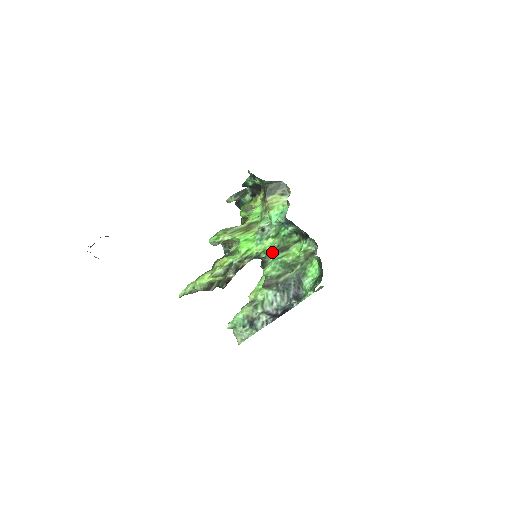
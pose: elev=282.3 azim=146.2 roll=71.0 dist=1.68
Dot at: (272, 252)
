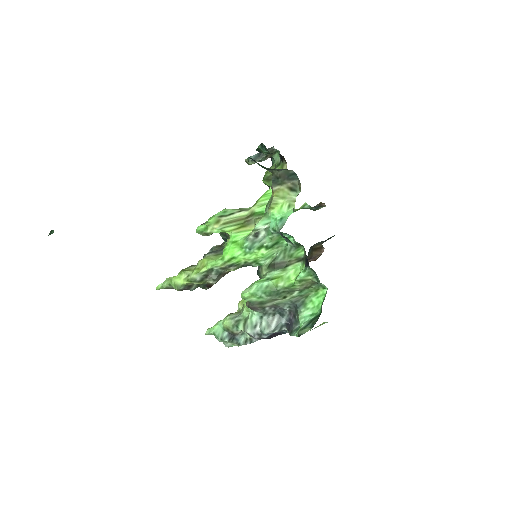
Dot at: (266, 264)
